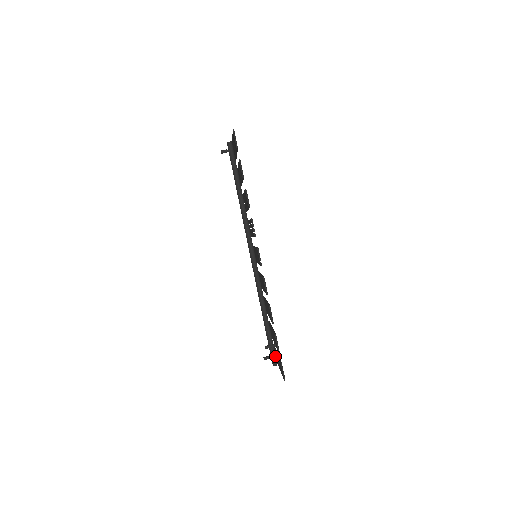
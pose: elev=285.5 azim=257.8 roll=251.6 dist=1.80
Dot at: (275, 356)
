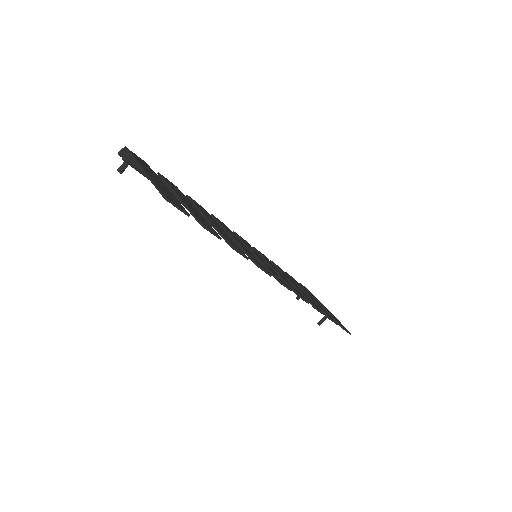
Dot at: occluded
